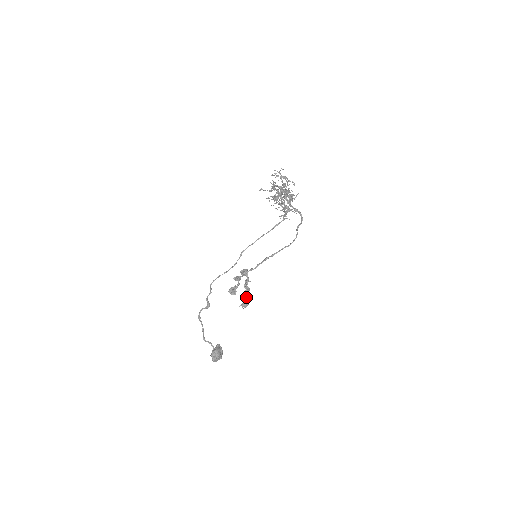
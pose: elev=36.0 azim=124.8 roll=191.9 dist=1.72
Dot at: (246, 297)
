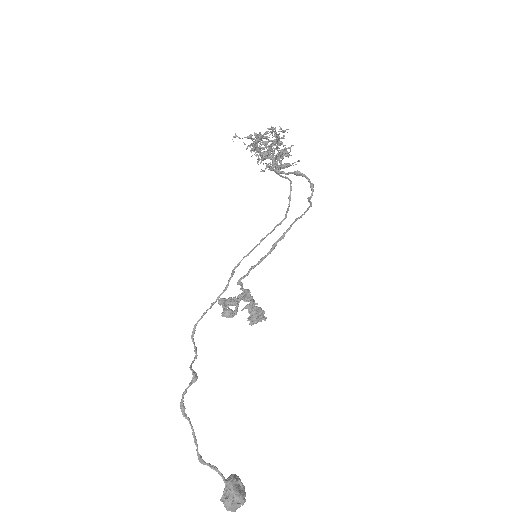
Dot at: (254, 318)
